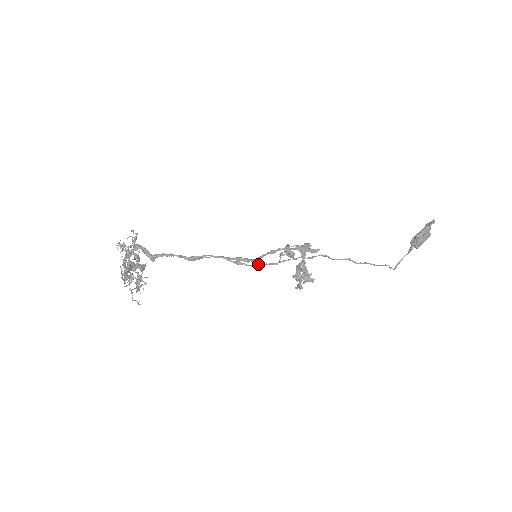
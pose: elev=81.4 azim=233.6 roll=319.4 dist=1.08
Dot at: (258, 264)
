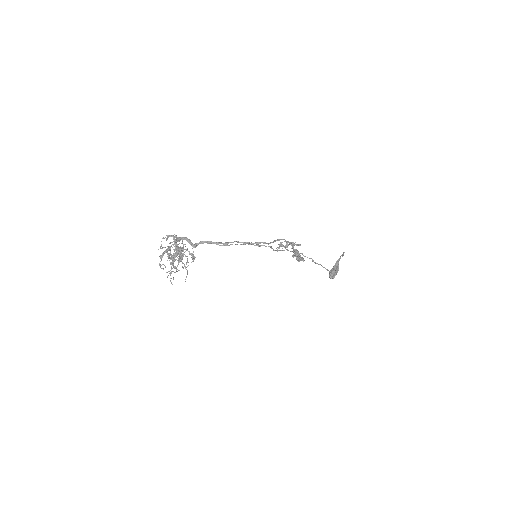
Dot at: (271, 246)
